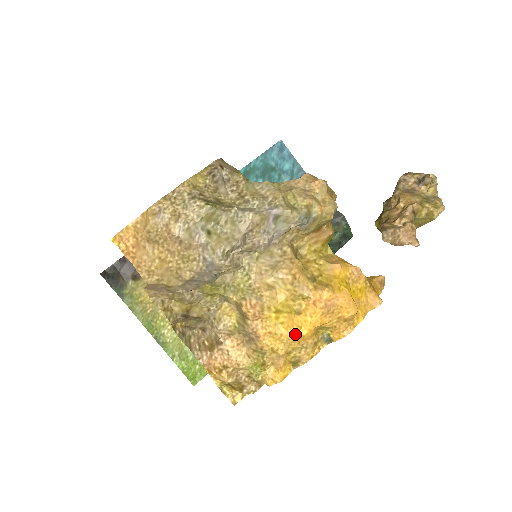
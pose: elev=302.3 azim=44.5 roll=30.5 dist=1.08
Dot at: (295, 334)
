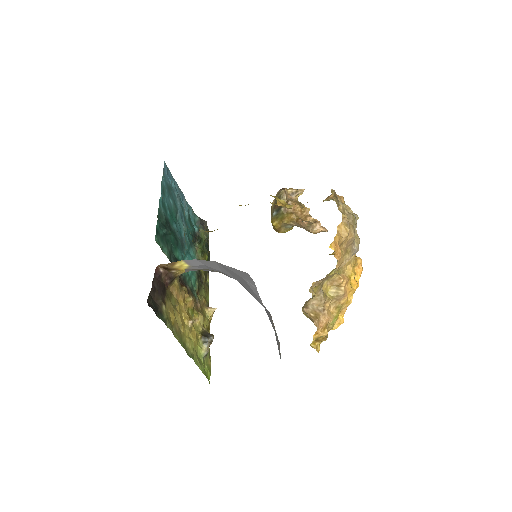
Dot at: occluded
